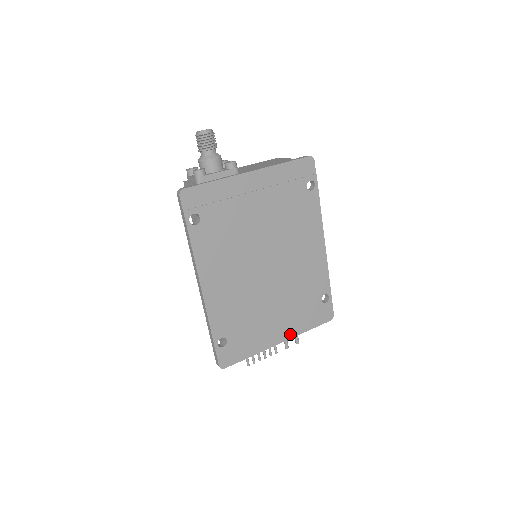
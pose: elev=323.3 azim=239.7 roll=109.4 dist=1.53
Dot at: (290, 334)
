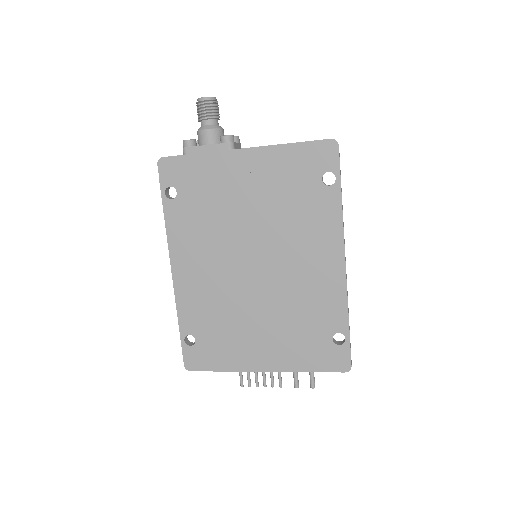
Dot at: (279, 366)
